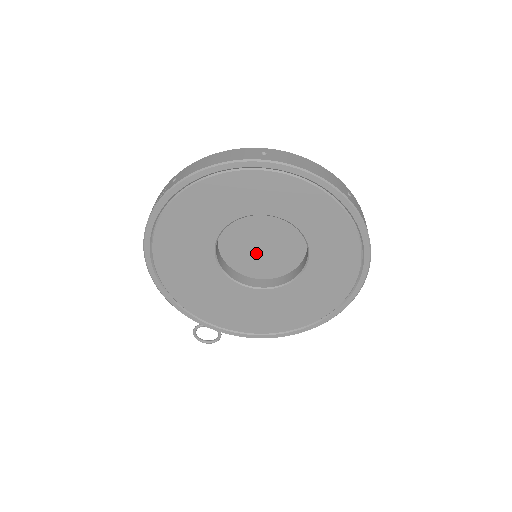
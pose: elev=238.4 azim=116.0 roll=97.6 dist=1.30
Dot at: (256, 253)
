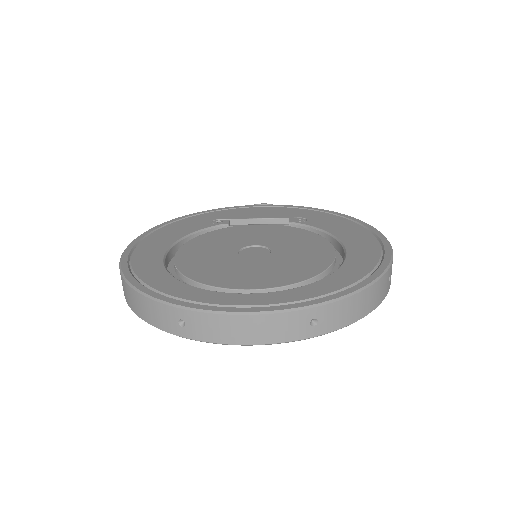
Dot at: occluded
